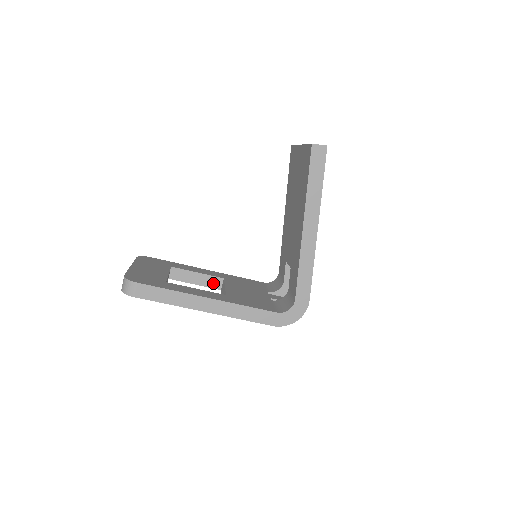
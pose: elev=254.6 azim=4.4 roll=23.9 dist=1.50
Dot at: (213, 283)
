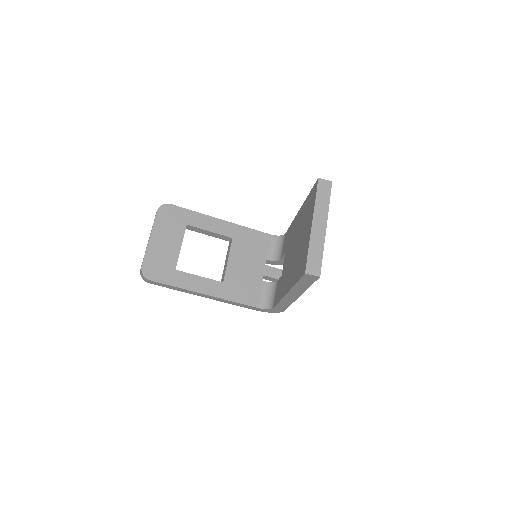
Dot at: (223, 238)
